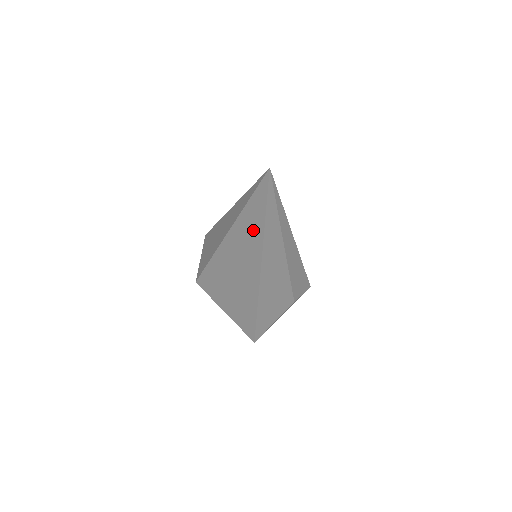
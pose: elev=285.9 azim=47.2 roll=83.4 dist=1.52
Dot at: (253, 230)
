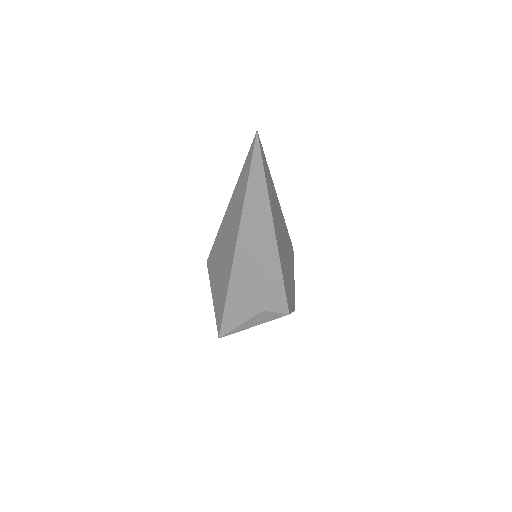
Dot at: (240, 197)
